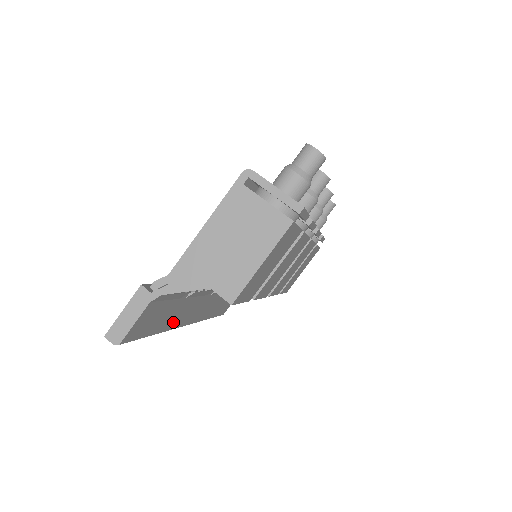
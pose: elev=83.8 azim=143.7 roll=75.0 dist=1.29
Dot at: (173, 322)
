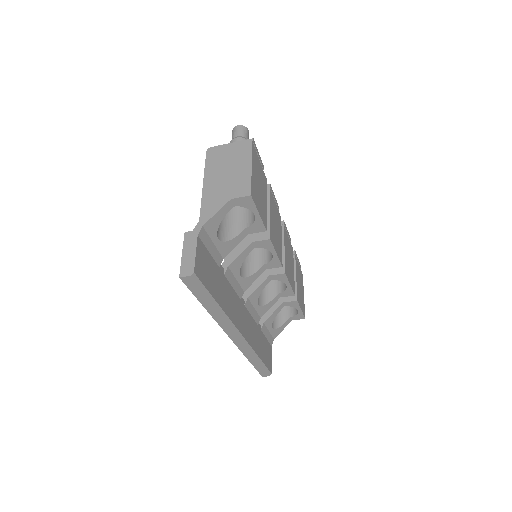
Dot at: (227, 307)
